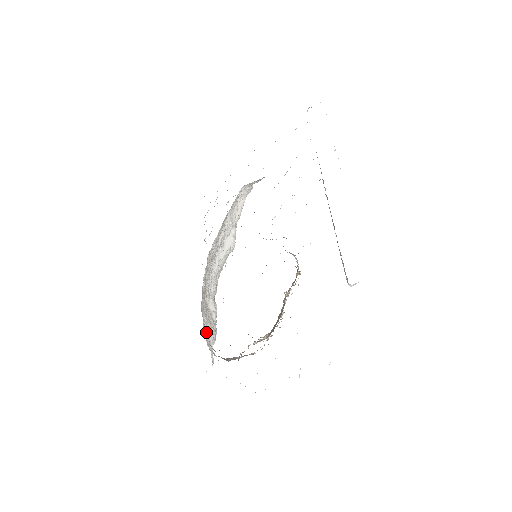
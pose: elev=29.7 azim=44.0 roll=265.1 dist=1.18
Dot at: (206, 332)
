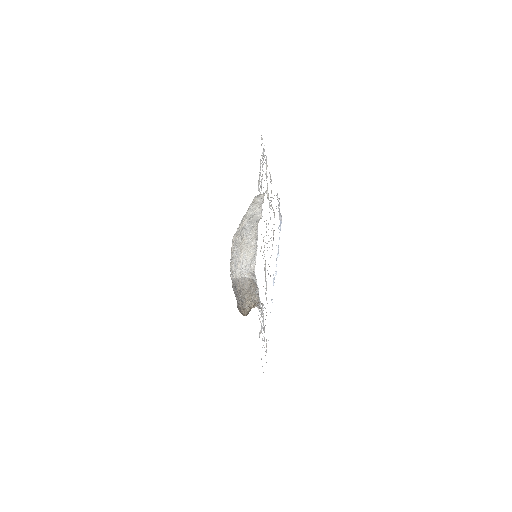
Dot at: (244, 262)
